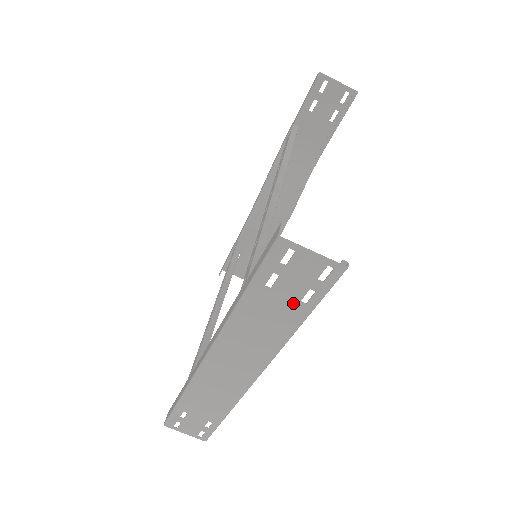
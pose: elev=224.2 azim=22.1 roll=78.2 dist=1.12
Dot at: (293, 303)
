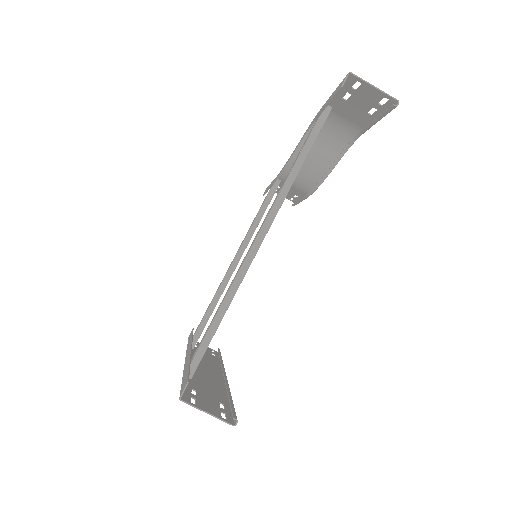
Dot at: (215, 400)
